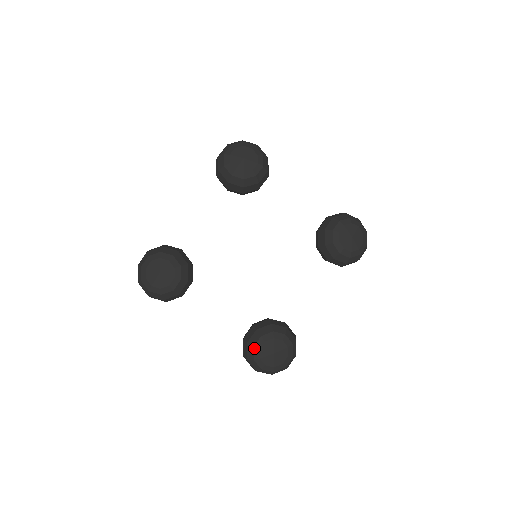
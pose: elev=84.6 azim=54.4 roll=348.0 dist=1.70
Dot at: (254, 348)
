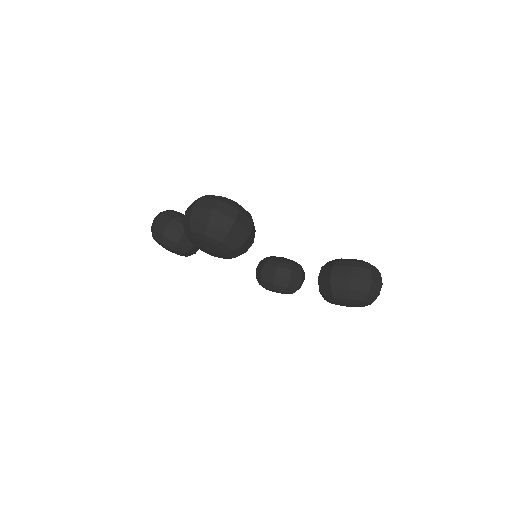
Dot at: occluded
